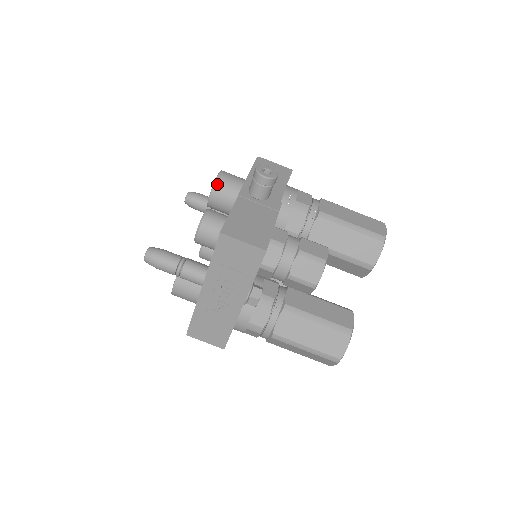
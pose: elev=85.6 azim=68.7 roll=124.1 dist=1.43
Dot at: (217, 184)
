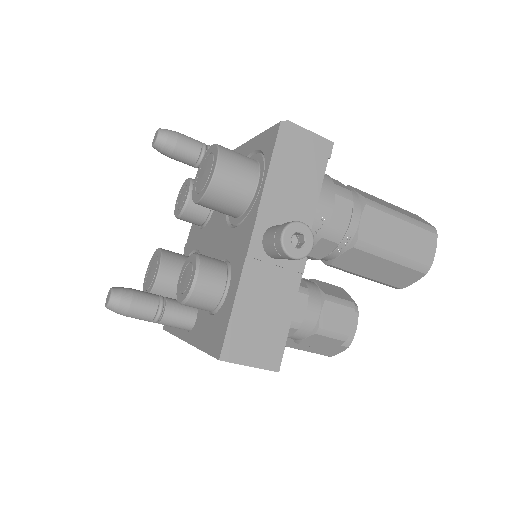
Dot at: (211, 192)
